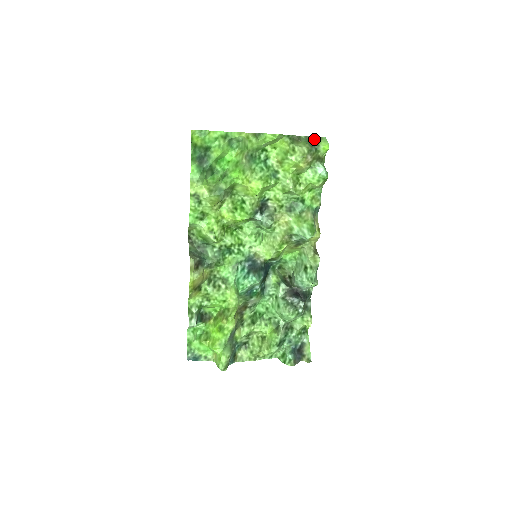
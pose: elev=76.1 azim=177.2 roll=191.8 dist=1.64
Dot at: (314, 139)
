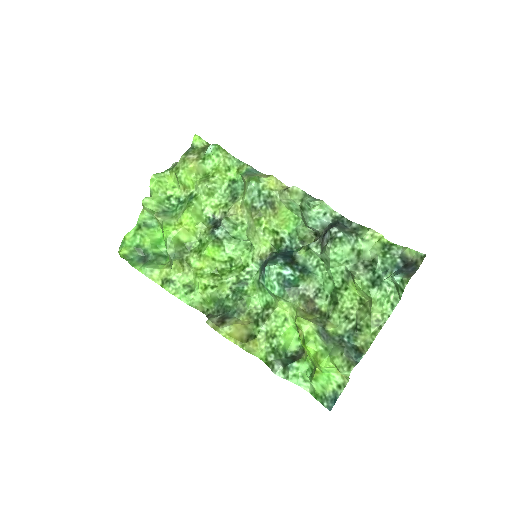
Dot at: occluded
